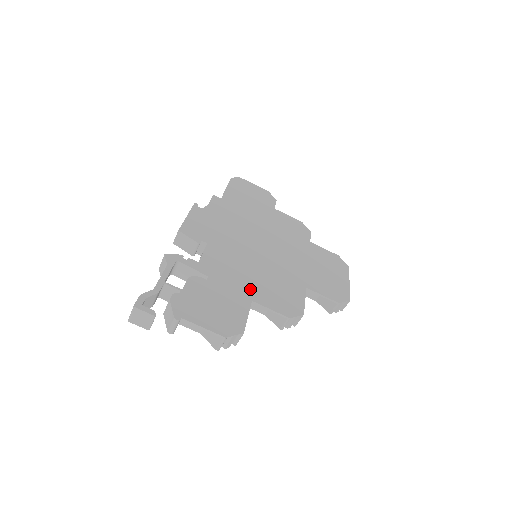
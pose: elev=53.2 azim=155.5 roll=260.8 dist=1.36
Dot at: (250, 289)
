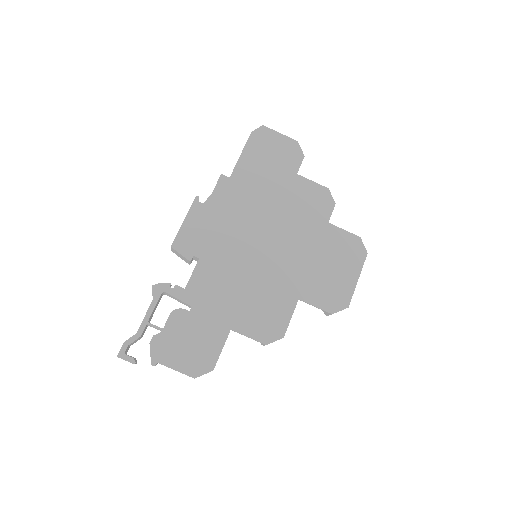
Dot at: (232, 314)
